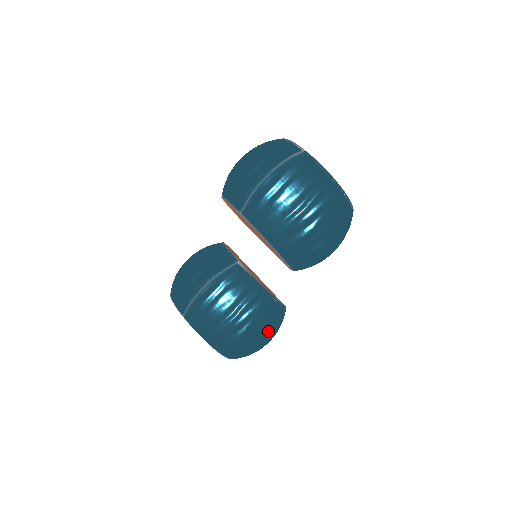
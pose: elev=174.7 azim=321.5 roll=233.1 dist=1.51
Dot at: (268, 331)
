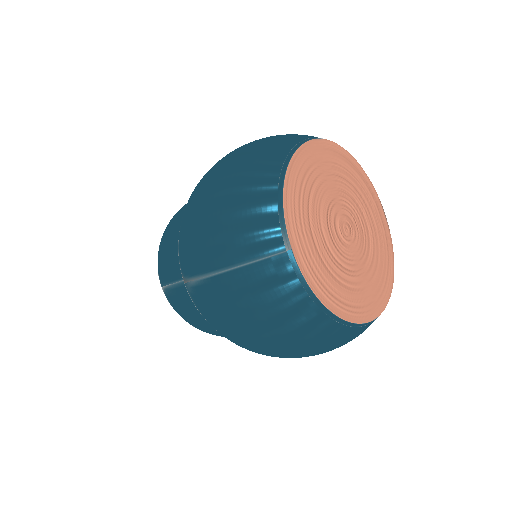
Dot at: occluded
